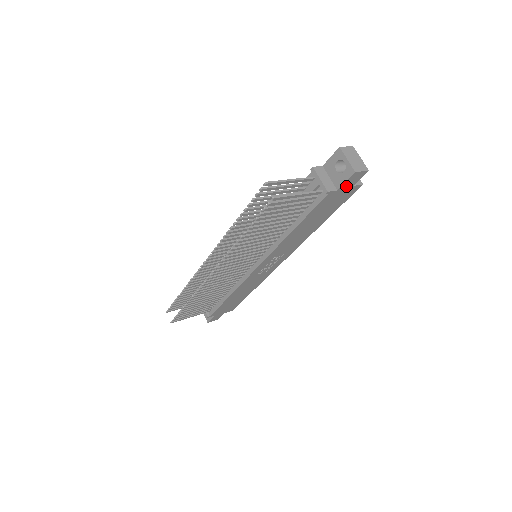
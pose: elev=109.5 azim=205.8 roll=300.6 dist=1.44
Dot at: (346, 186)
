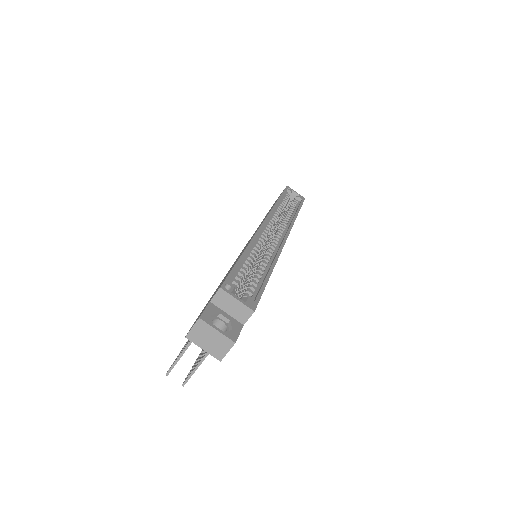
Dot at: occluded
